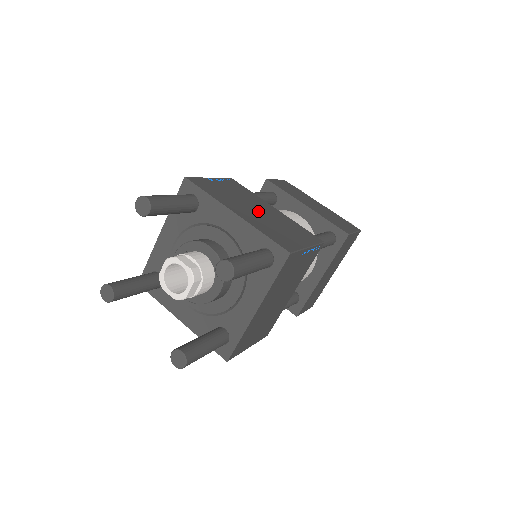
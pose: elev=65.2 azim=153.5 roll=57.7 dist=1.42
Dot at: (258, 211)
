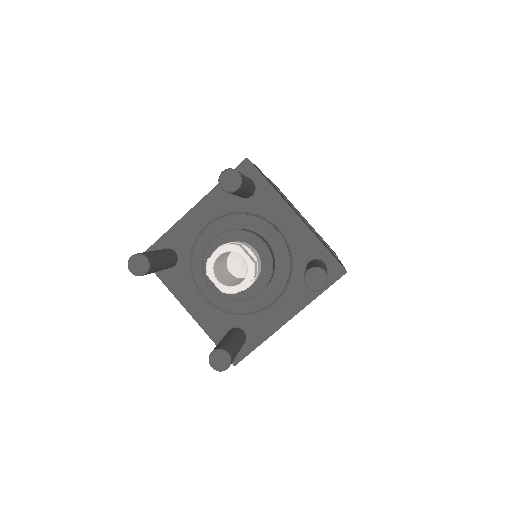
Dot at: occluded
